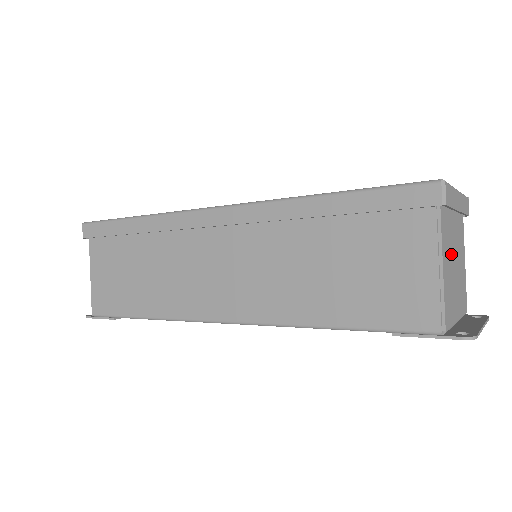
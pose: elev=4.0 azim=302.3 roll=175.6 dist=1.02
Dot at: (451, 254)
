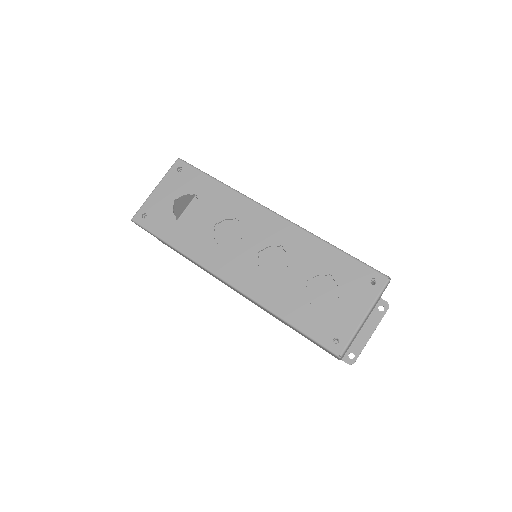
Dot at: occluded
